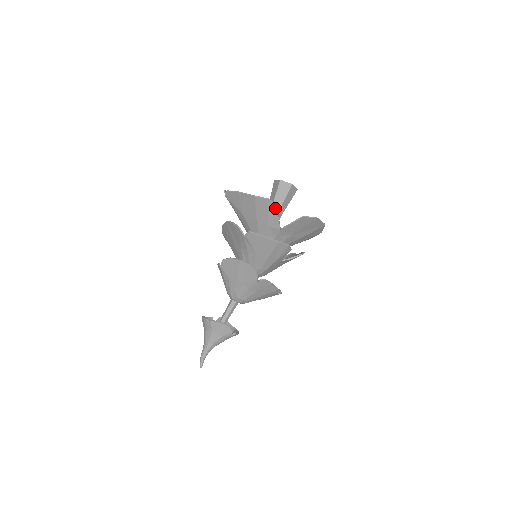
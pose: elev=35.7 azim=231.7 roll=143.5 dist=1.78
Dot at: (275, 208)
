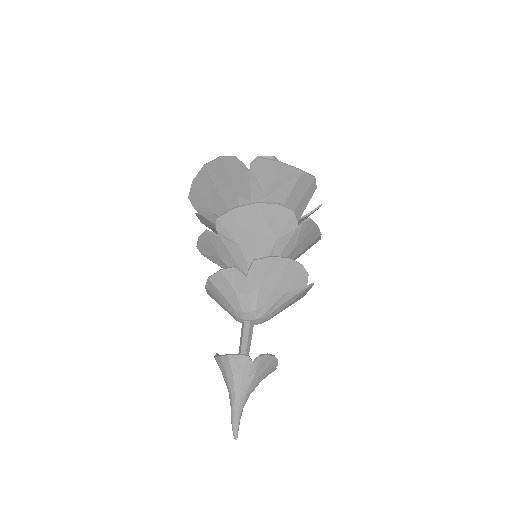
Dot at: (313, 190)
